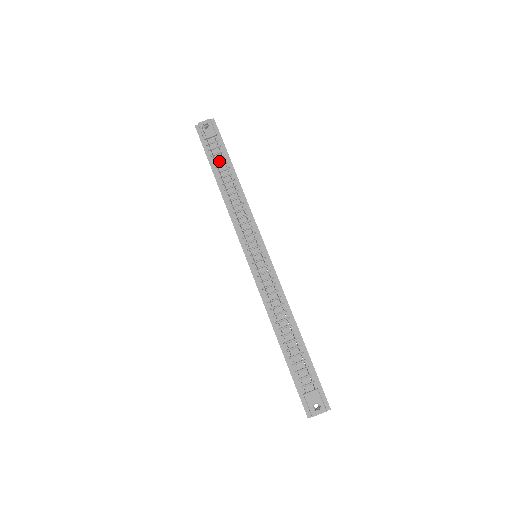
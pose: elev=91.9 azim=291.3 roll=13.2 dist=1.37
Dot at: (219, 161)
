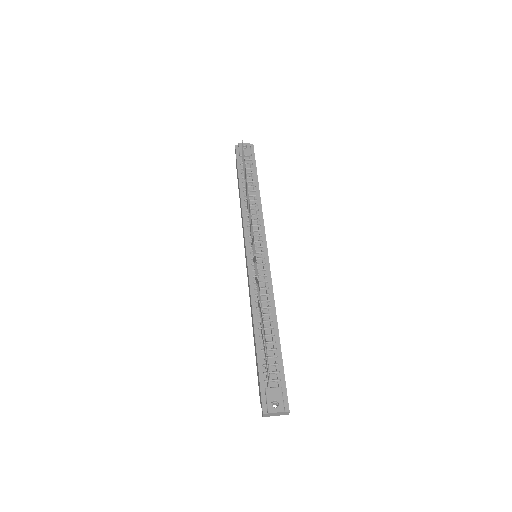
Dot at: (247, 174)
